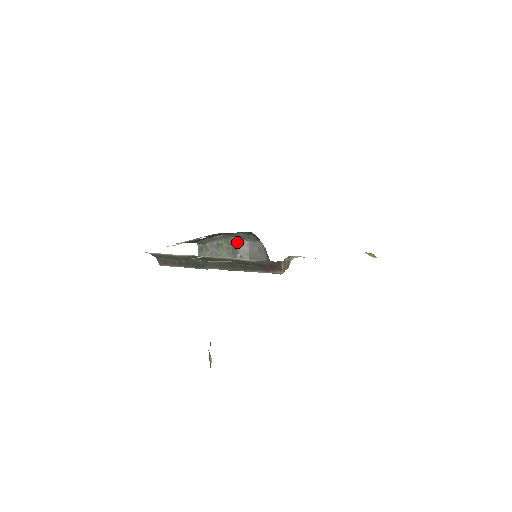
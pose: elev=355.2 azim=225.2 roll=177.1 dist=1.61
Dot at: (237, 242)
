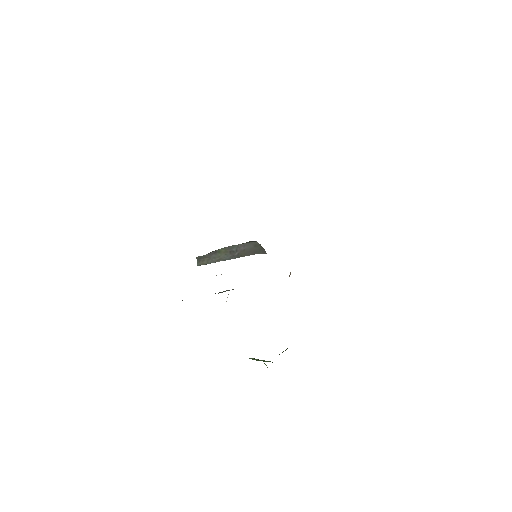
Dot at: (234, 247)
